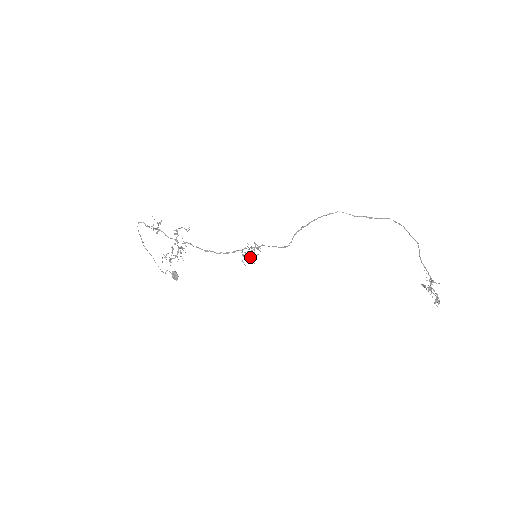
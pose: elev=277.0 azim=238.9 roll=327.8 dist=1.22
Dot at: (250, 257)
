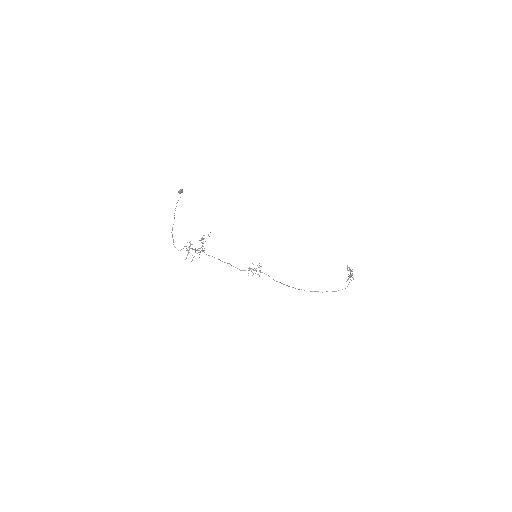
Dot at: occluded
